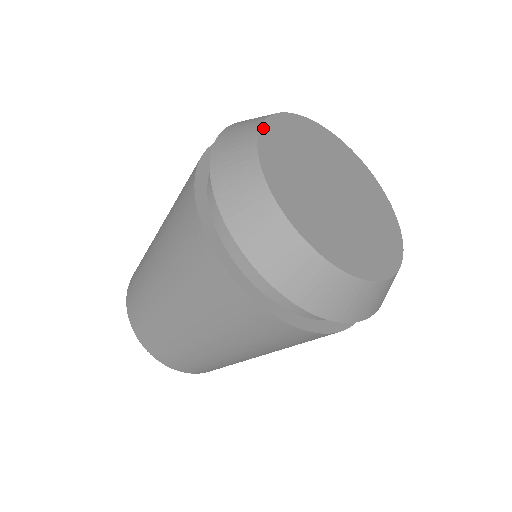
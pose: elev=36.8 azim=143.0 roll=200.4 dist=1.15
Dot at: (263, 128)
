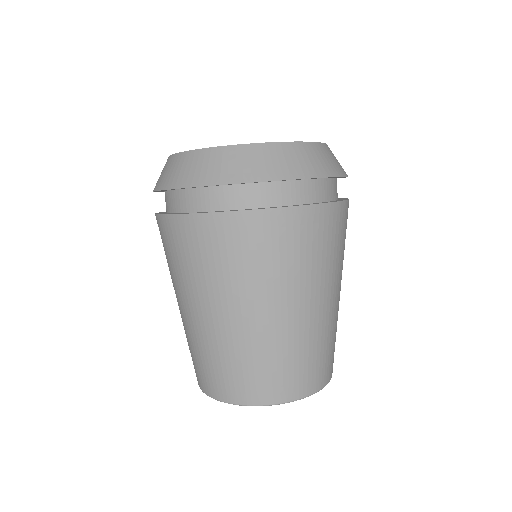
Dot at: occluded
